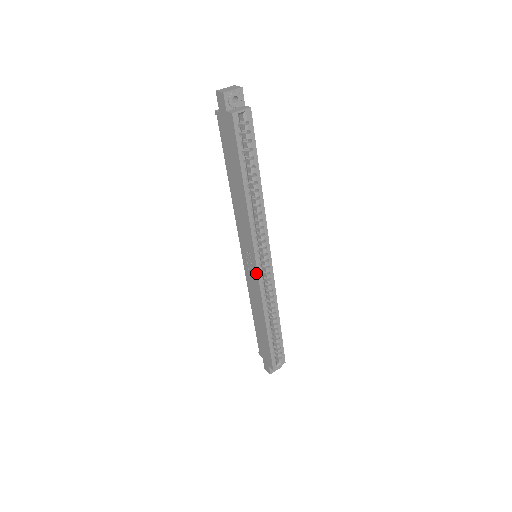
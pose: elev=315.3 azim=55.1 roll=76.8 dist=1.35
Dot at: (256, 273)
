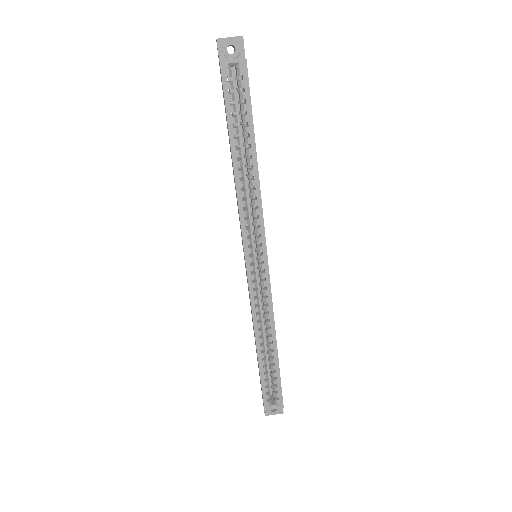
Dot at: (247, 274)
